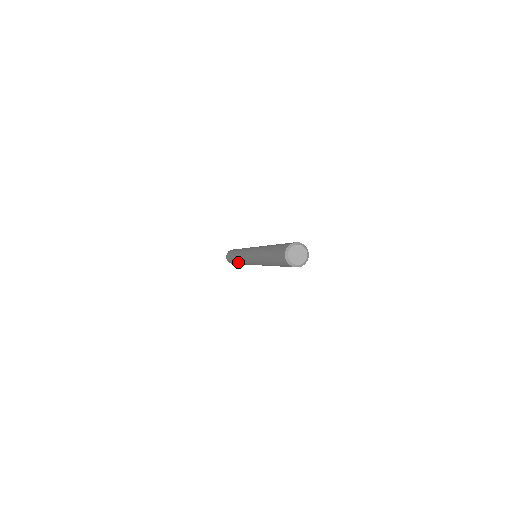
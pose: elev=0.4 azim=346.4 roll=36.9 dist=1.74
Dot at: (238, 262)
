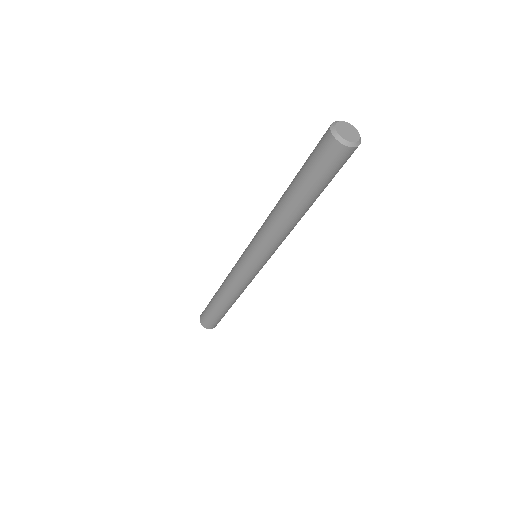
Dot at: (231, 301)
